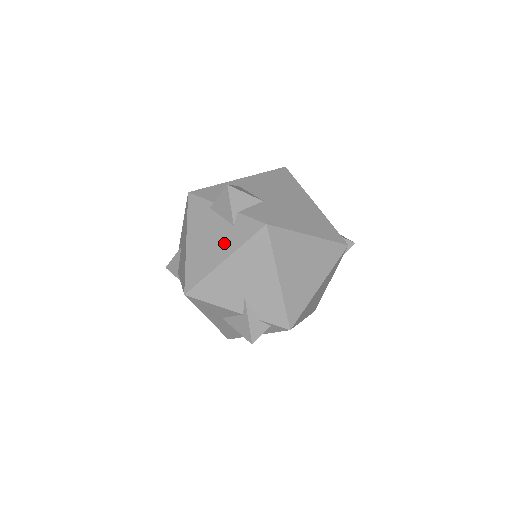
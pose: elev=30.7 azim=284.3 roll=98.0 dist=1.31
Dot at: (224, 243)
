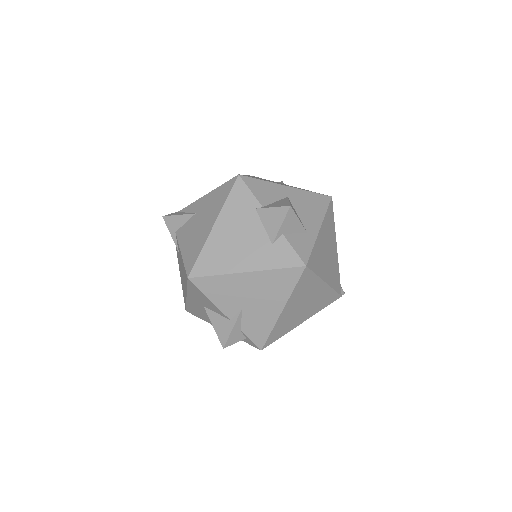
Dot at: (254, 255)
